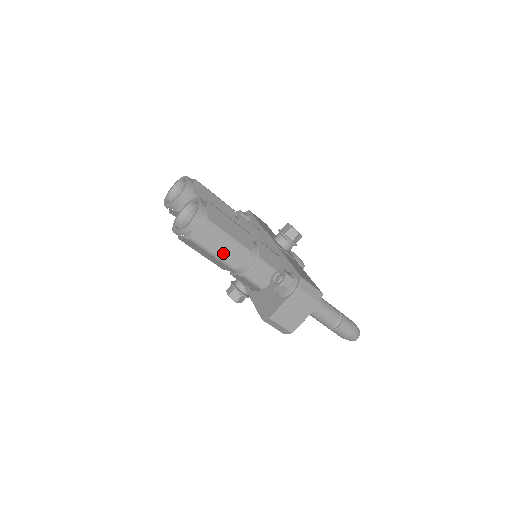
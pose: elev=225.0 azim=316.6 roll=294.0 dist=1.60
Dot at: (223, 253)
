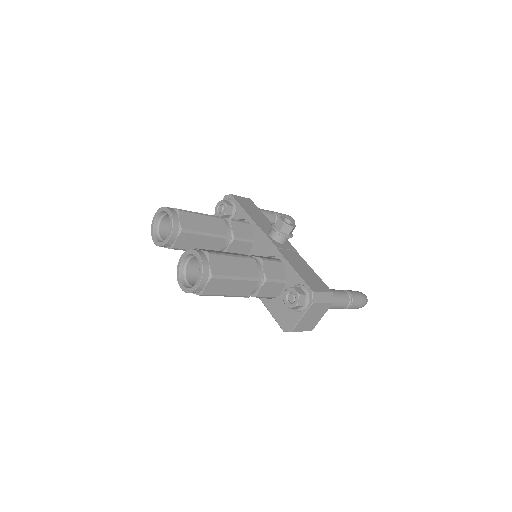
Dot at: (234, 291)
